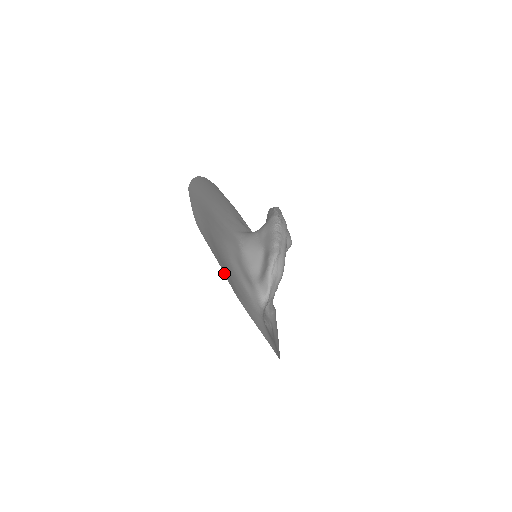
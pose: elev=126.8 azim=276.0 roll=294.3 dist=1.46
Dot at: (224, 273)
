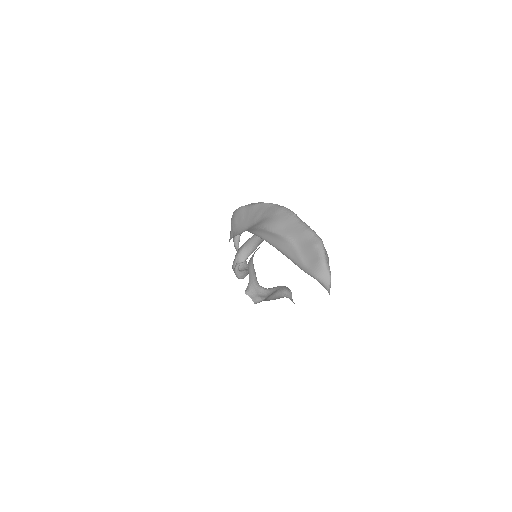
Dot at: occluded
